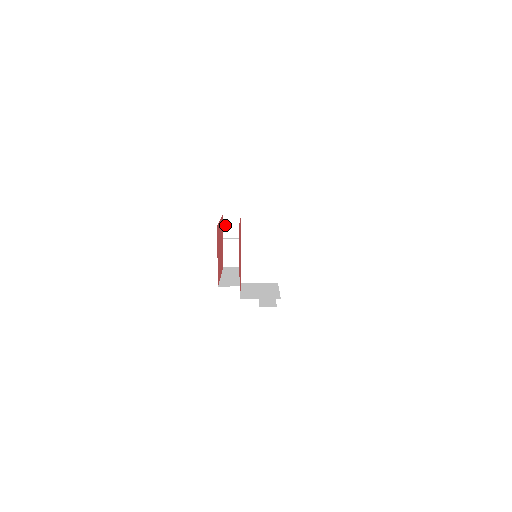
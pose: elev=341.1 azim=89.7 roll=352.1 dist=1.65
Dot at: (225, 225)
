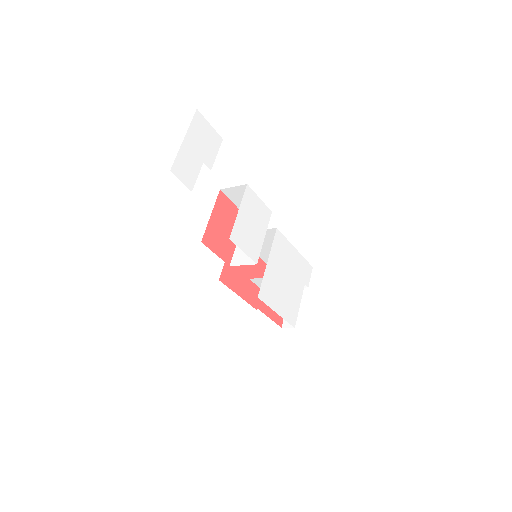
Dot at: occluded
